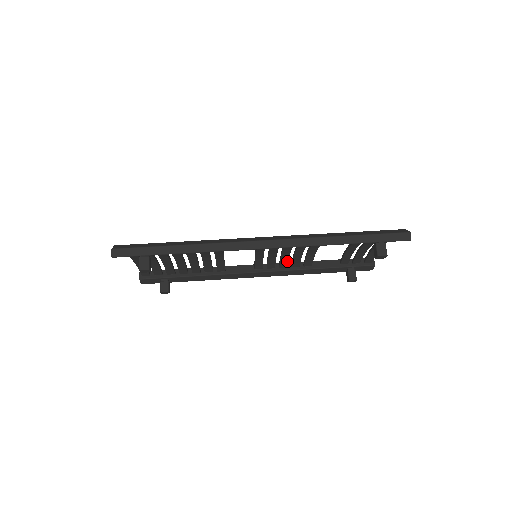
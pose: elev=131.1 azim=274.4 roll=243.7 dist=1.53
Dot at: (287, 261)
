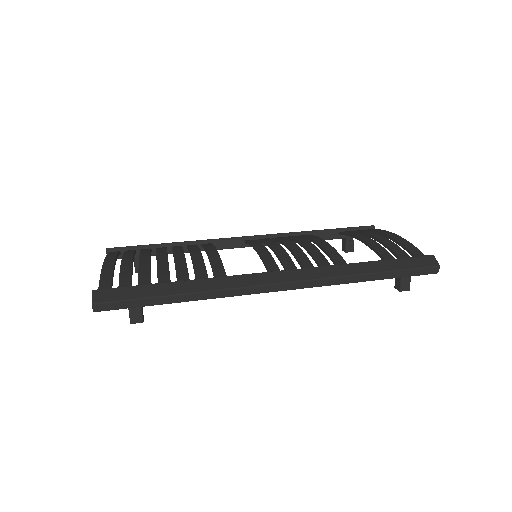
Dot at: occluded
